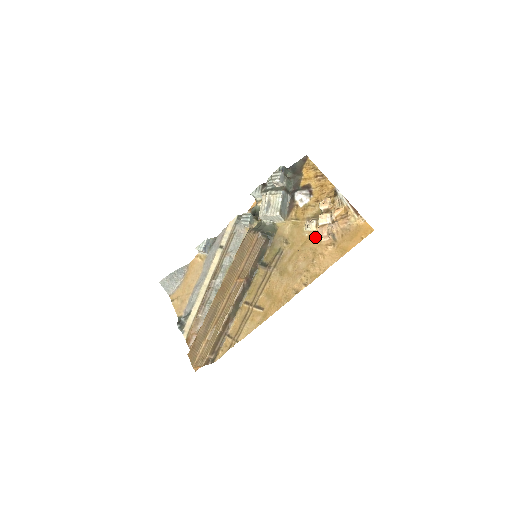
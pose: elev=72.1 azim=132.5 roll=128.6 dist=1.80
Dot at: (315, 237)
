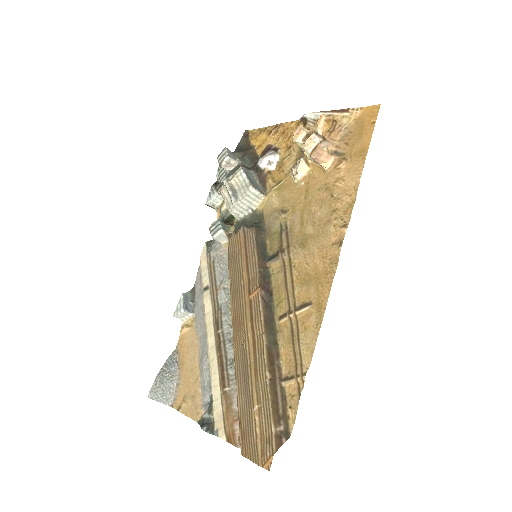
Dot at: (314, 175)
